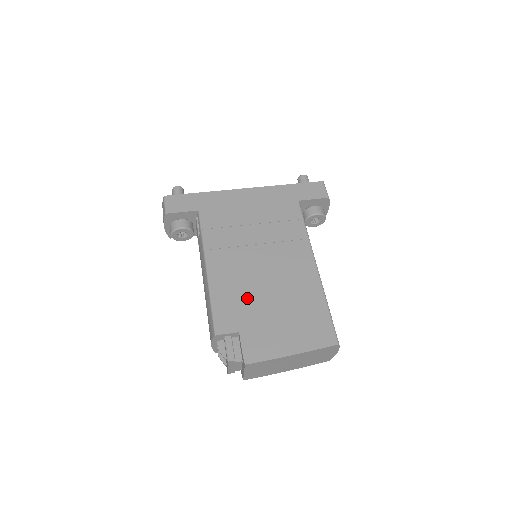
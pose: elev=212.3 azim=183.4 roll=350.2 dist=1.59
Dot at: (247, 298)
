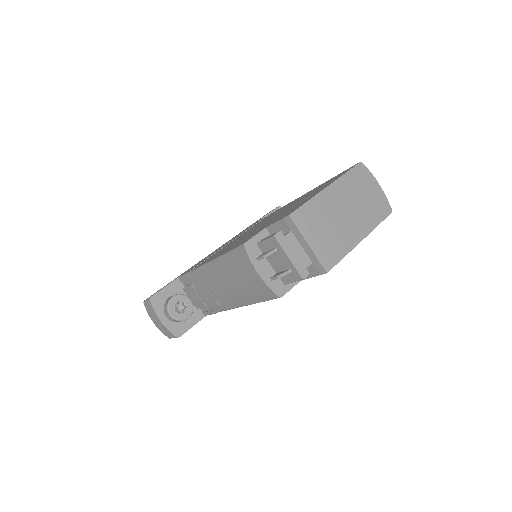
Dot at: (256, 230)
